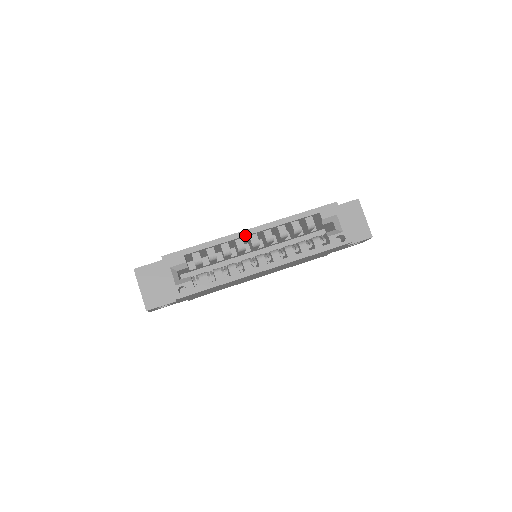
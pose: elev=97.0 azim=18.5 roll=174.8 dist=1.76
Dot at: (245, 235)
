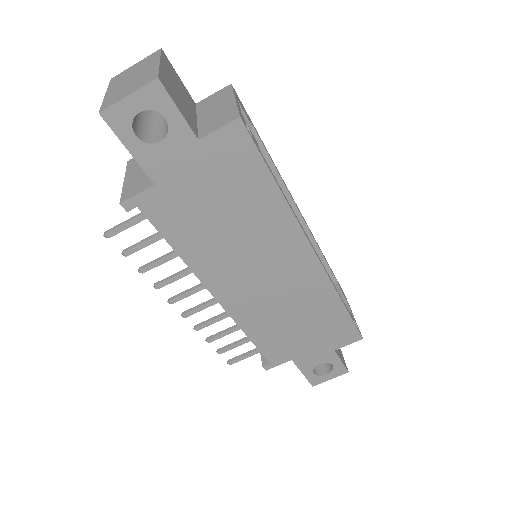
Dot at: occluded
